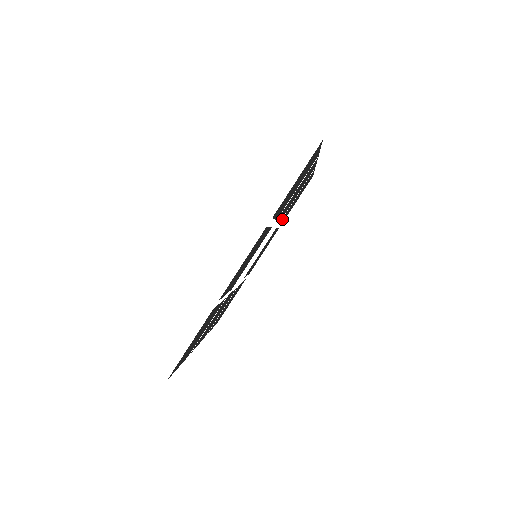
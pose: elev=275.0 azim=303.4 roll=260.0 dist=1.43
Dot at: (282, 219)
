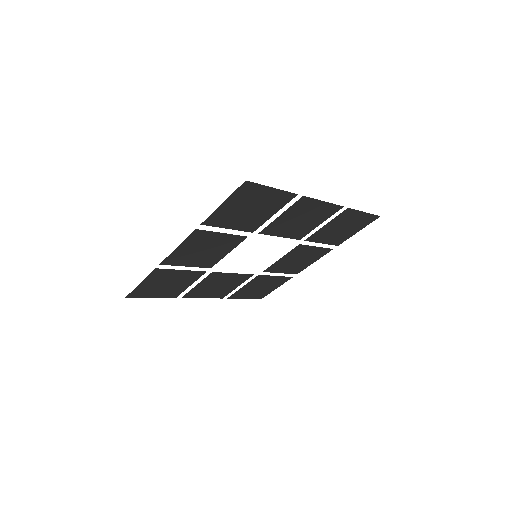
Dot at: (254, 279)
